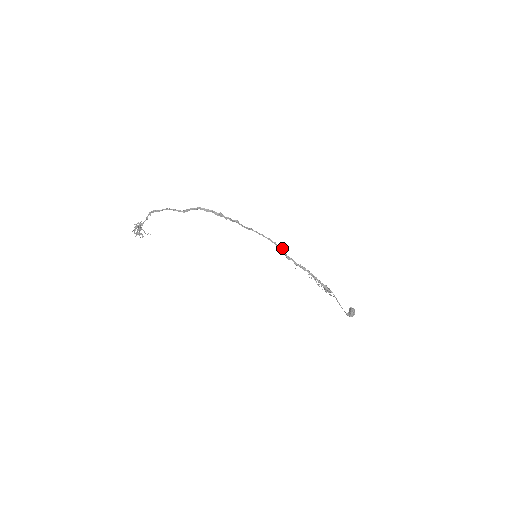
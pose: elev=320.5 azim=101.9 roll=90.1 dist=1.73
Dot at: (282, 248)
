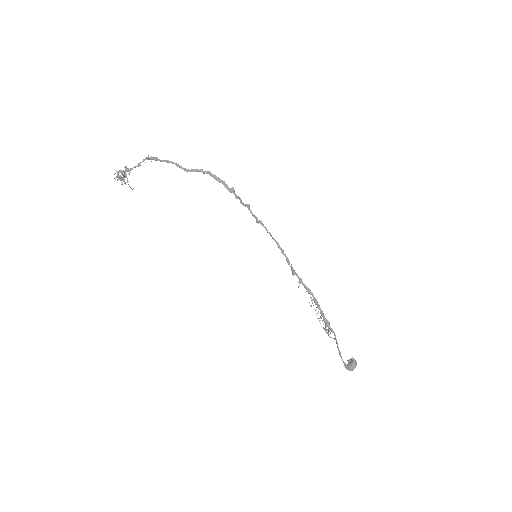
Dot at: (288, 259)
